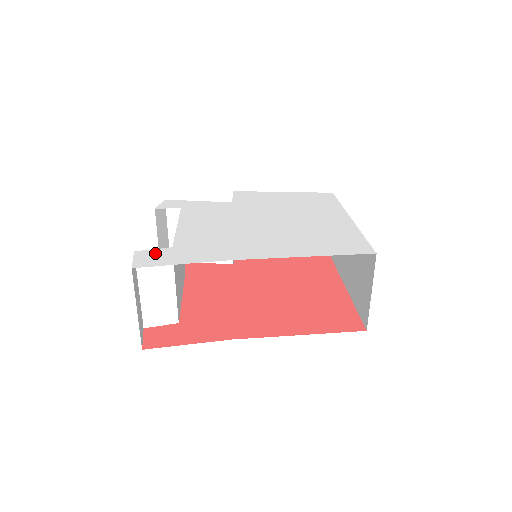
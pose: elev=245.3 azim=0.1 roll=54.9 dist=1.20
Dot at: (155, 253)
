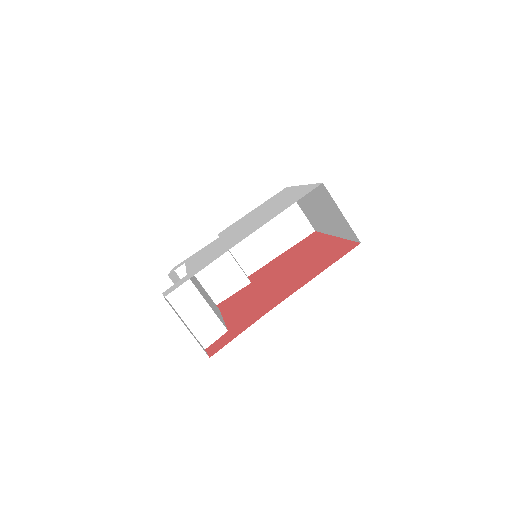
Dot at: (176, 284)
